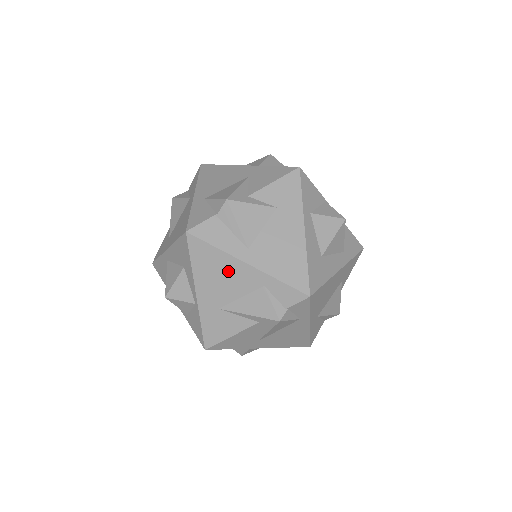
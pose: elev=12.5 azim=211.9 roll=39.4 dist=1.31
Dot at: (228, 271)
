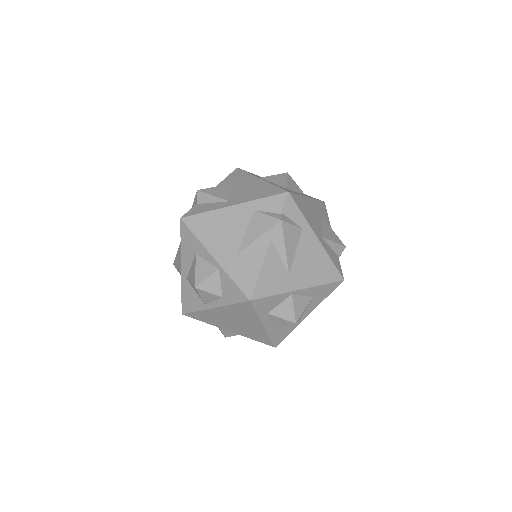
Dot at: (224, 221)
